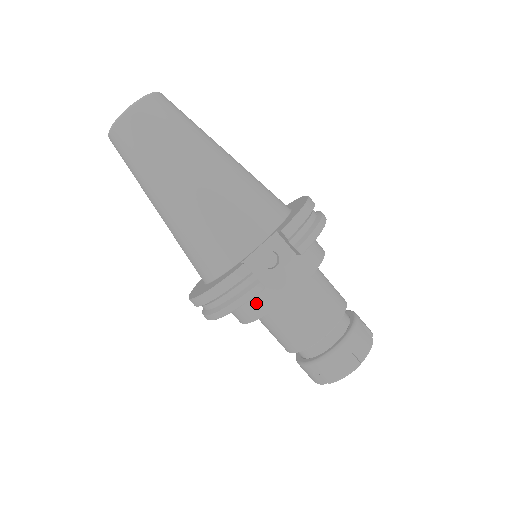
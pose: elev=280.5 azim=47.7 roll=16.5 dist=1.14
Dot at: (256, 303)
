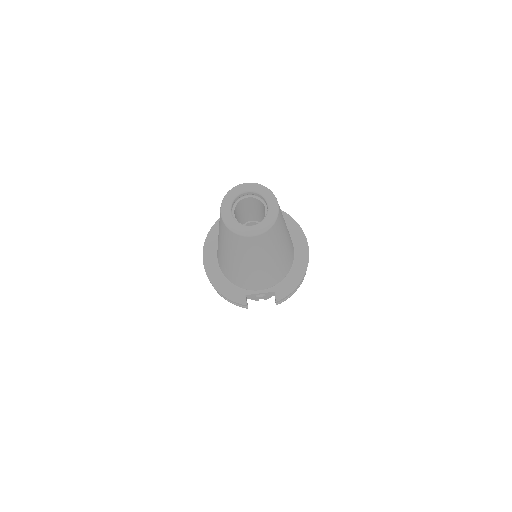
Dot at: occluded
